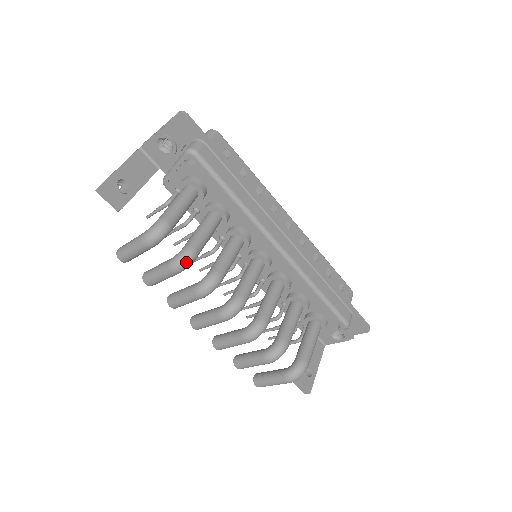
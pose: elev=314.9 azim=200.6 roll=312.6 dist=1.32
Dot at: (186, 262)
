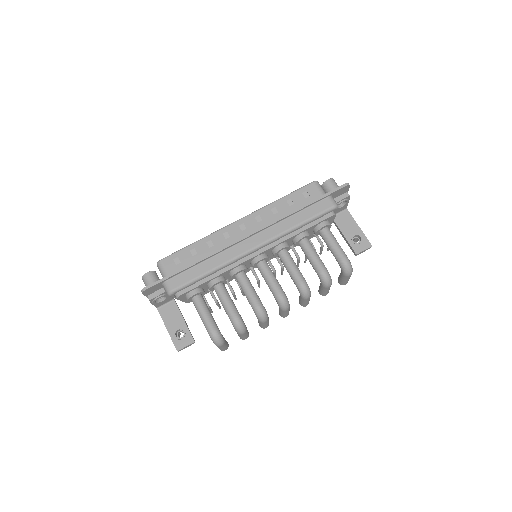
Dot at: (241, 327)
